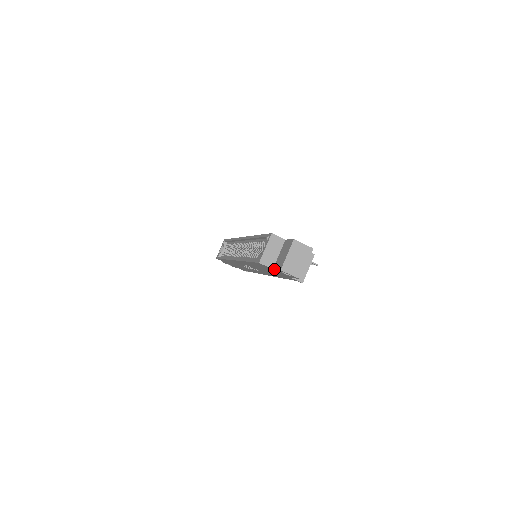
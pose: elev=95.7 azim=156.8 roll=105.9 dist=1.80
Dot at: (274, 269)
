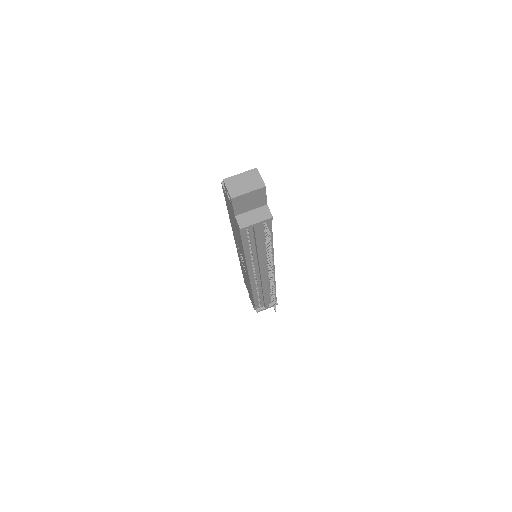
Dot at: occluded
